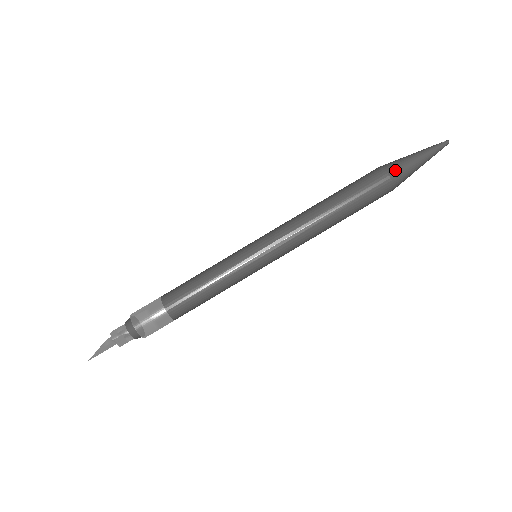
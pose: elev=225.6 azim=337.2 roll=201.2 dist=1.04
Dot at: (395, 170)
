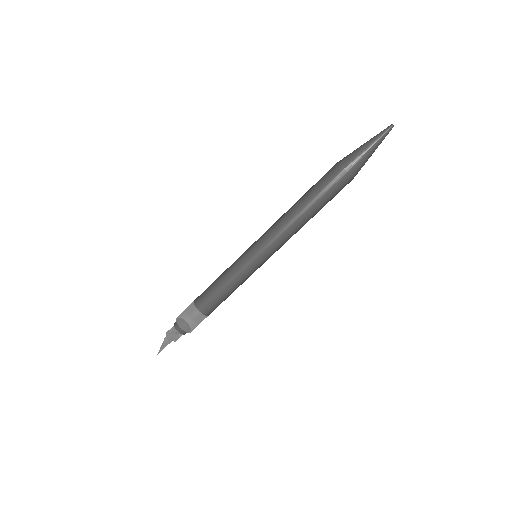
Dot at: (348, 163)
